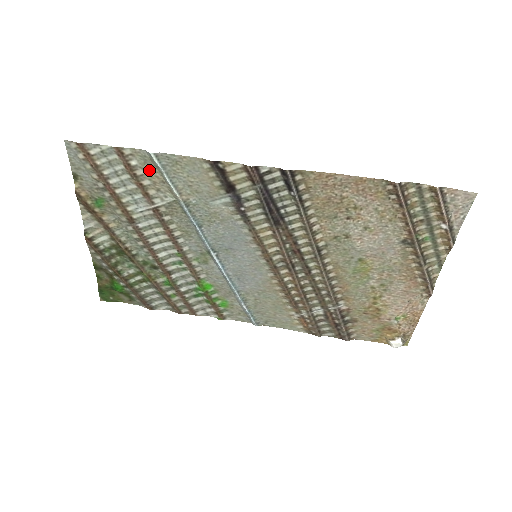
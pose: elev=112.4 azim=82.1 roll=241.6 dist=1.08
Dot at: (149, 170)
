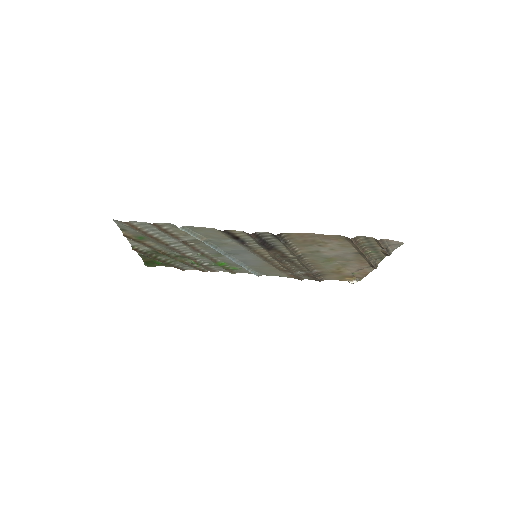
Dot at: (177, 229)
